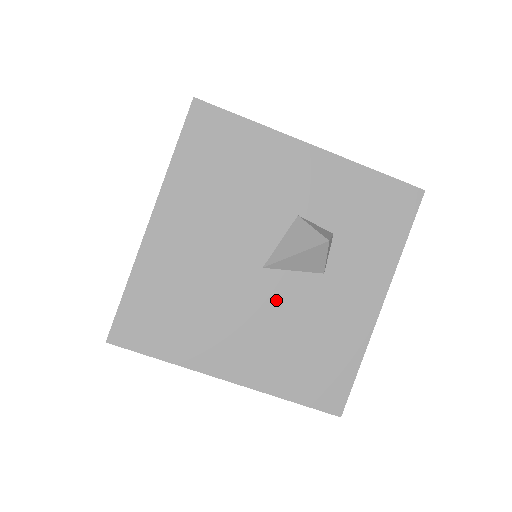
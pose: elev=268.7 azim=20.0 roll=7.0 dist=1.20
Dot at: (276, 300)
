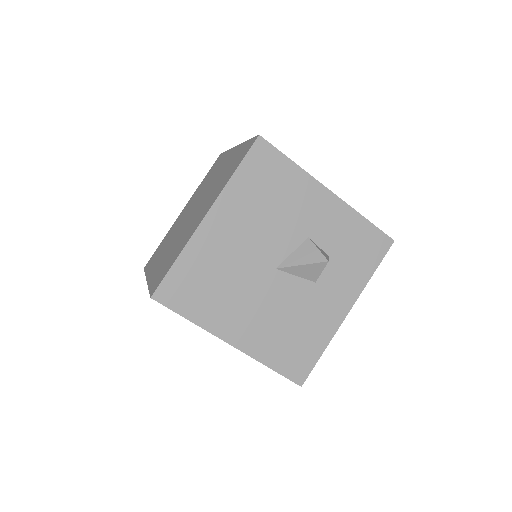
Dot at: (279, 294)
